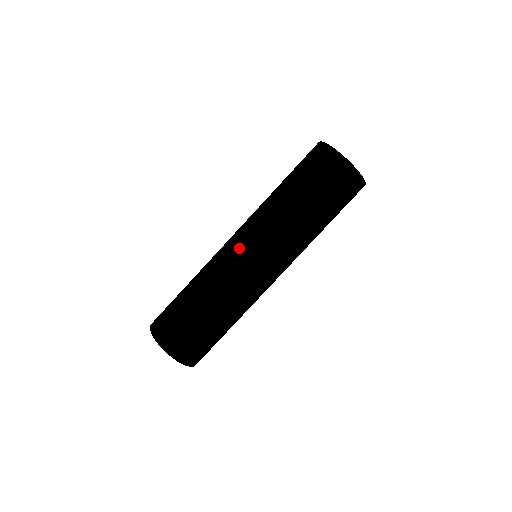
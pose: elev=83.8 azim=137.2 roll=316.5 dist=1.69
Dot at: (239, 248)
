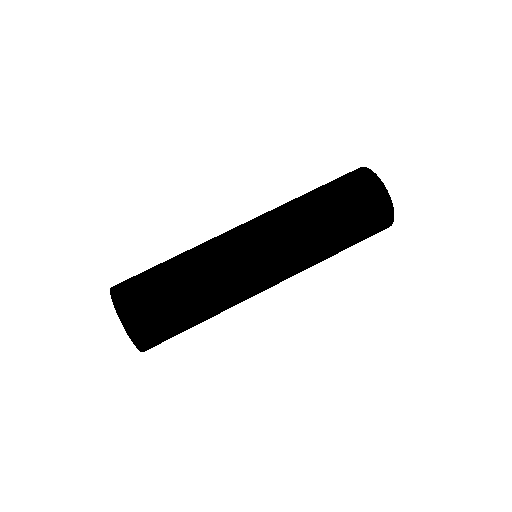
Dot at: (258, 257)
